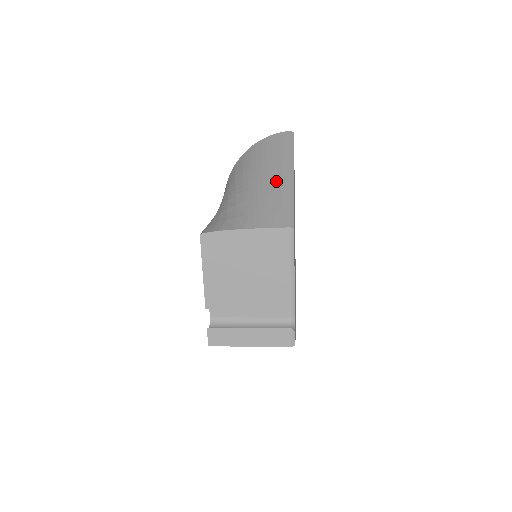
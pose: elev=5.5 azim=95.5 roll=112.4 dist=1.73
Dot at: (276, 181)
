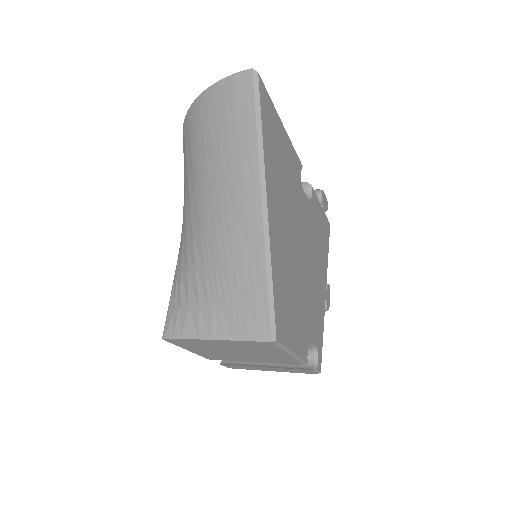
Dot at: (241, 230)
